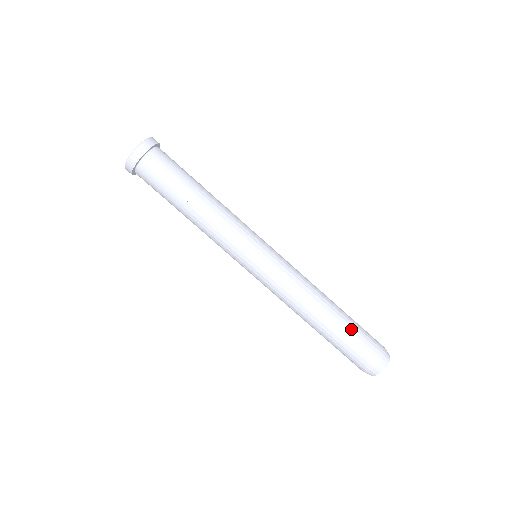
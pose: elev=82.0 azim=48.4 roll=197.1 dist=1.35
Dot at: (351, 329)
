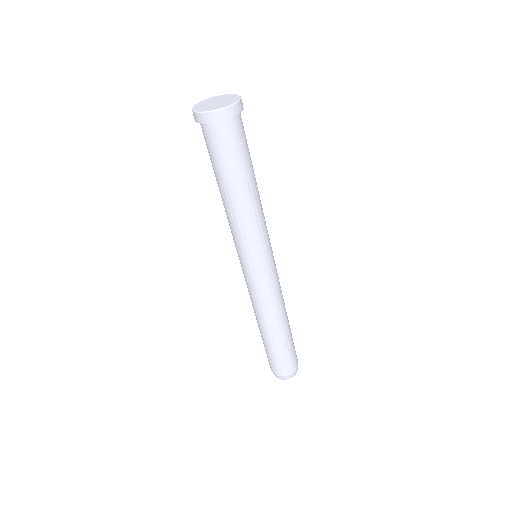
Dot at: (278, 350)
